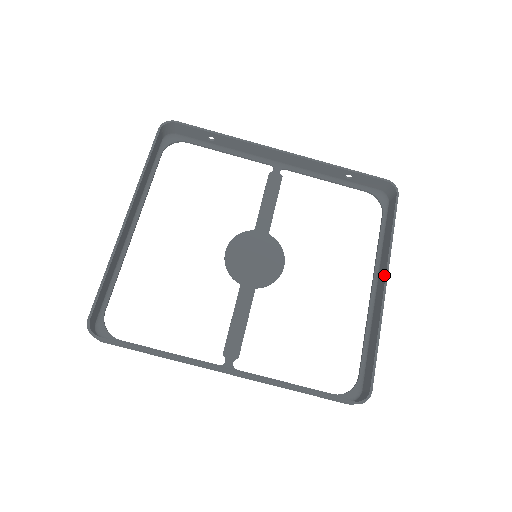
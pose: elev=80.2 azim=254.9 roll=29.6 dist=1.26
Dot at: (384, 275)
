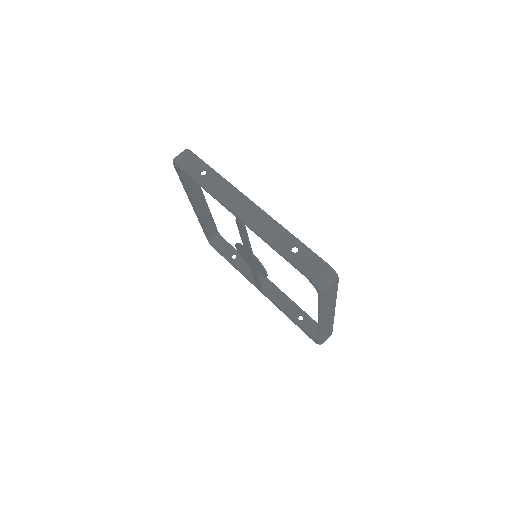
Dot at: occluded
